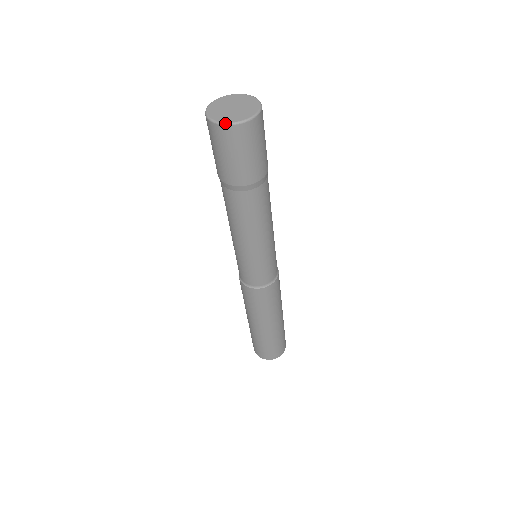
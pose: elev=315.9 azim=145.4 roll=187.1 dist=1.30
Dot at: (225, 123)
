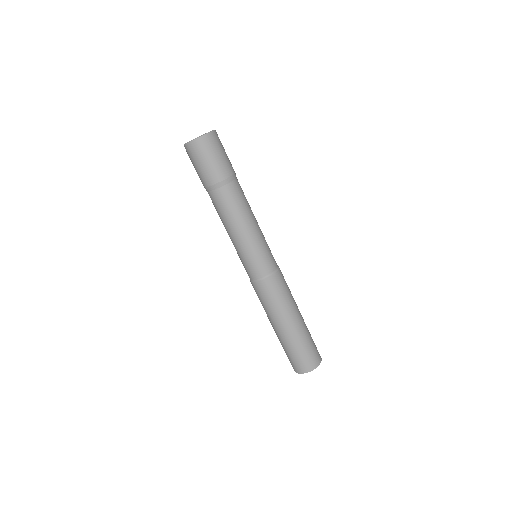
Dot at: (197, 138)
